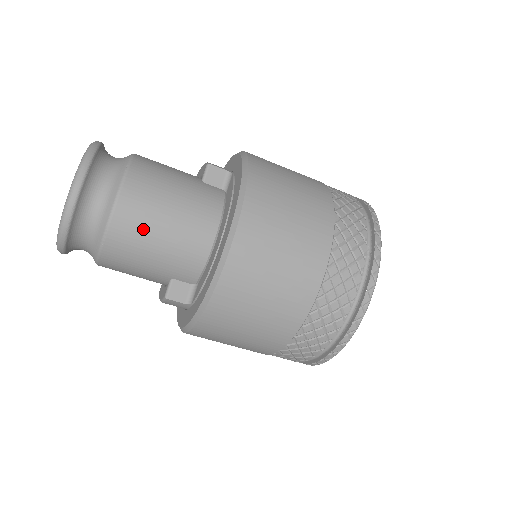
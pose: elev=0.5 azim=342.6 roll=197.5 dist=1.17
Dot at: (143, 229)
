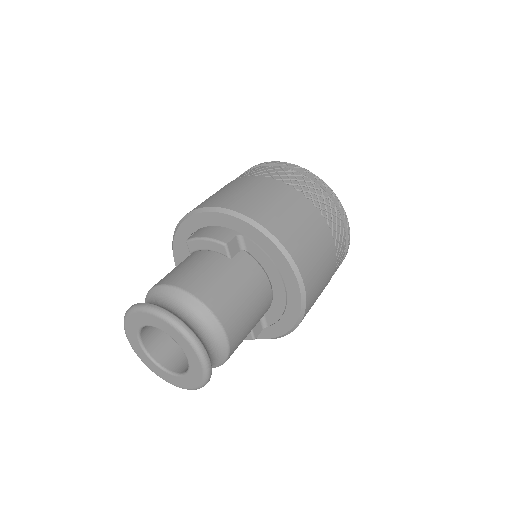
Dot at: (244, 331)
